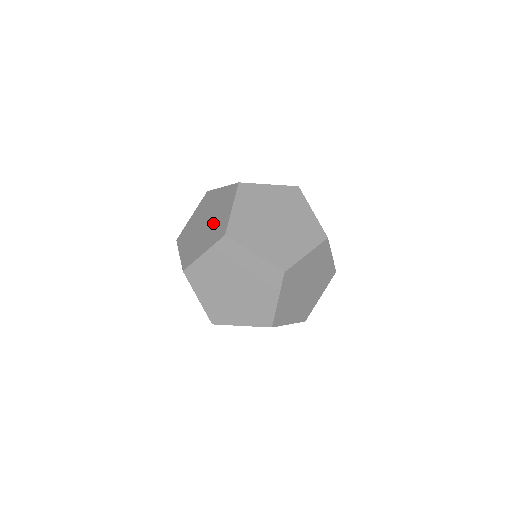
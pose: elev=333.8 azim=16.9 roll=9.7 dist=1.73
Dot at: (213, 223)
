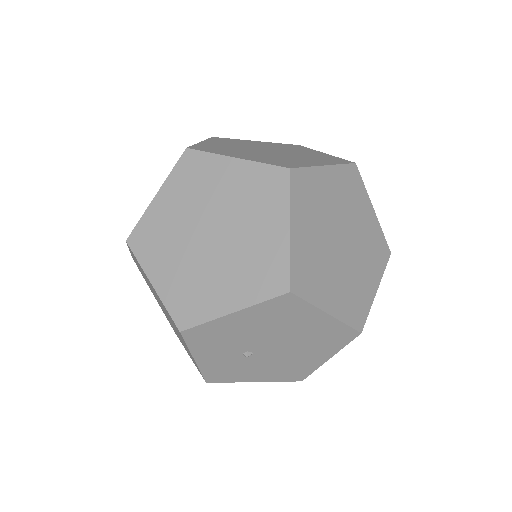
Dot at: occluded
